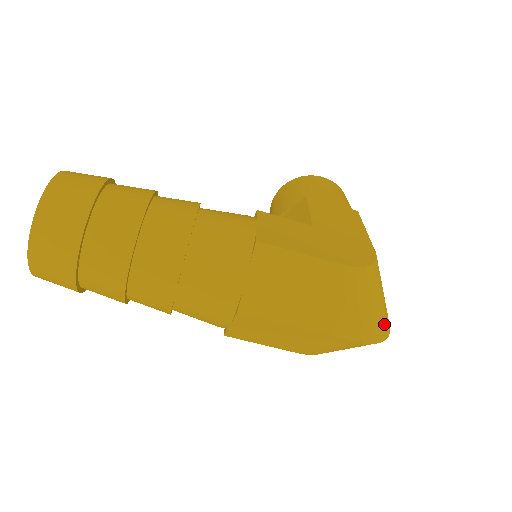
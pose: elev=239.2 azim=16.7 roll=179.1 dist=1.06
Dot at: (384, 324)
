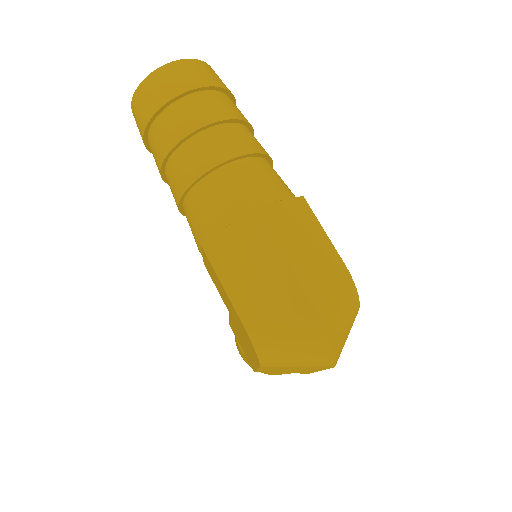
Dot at: (341, 344)
